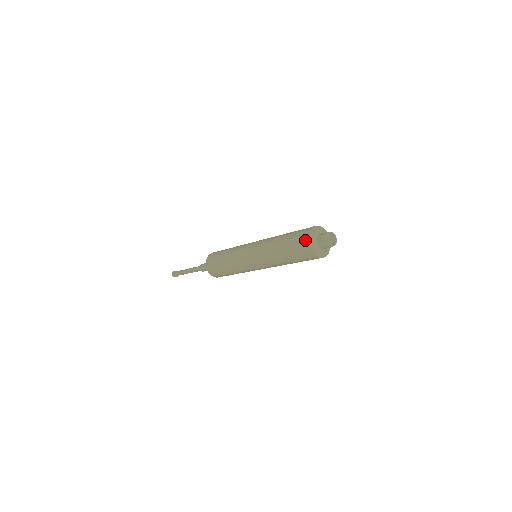
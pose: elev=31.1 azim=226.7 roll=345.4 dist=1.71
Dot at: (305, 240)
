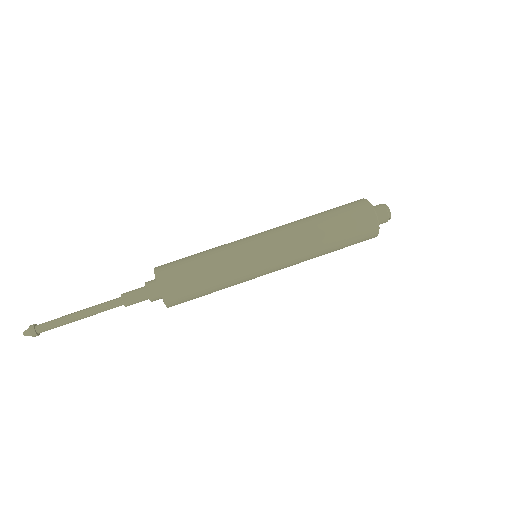
Dot at: (372, 225)
